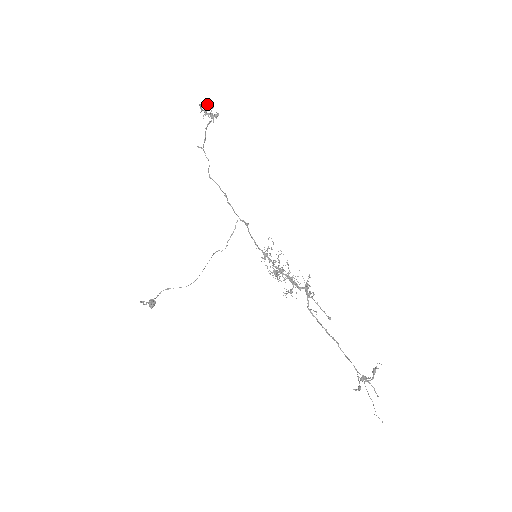
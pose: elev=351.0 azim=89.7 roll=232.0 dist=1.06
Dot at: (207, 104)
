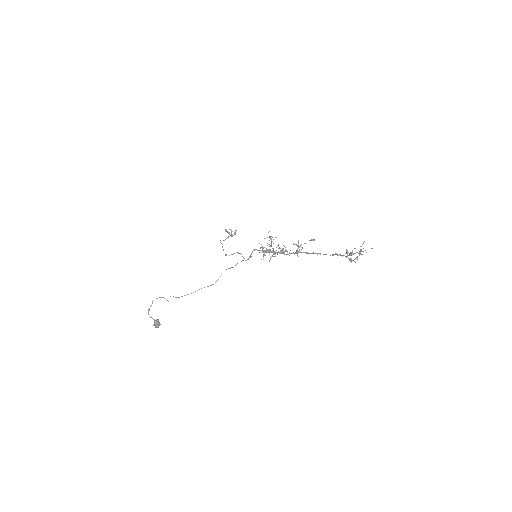
Dot at: occluded
